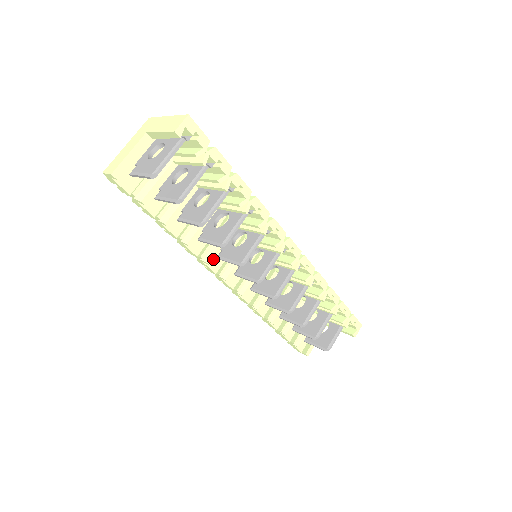
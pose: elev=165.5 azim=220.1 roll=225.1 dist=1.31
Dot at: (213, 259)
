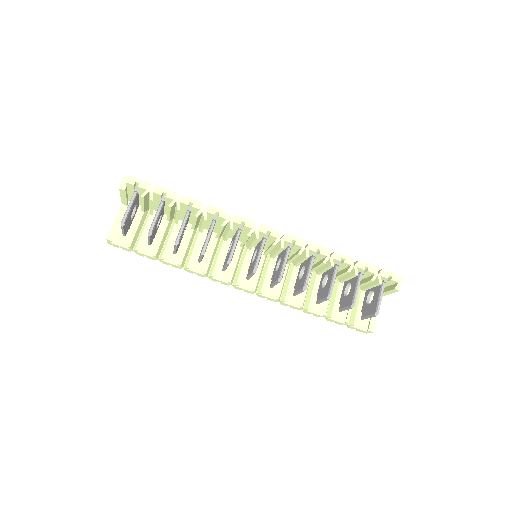
Dot at: (221, 273)
